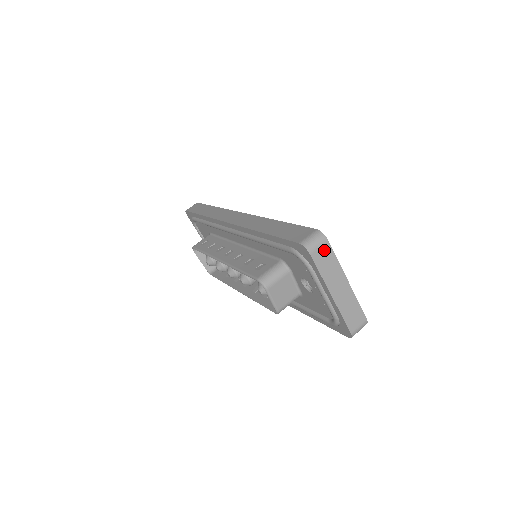
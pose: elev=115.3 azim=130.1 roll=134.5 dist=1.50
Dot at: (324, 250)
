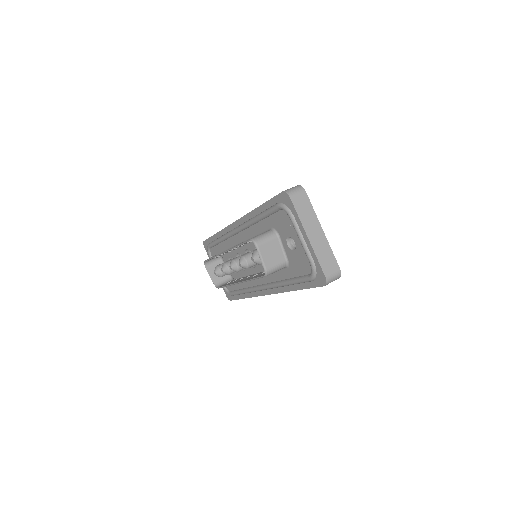
Dot at: (302, 198)
